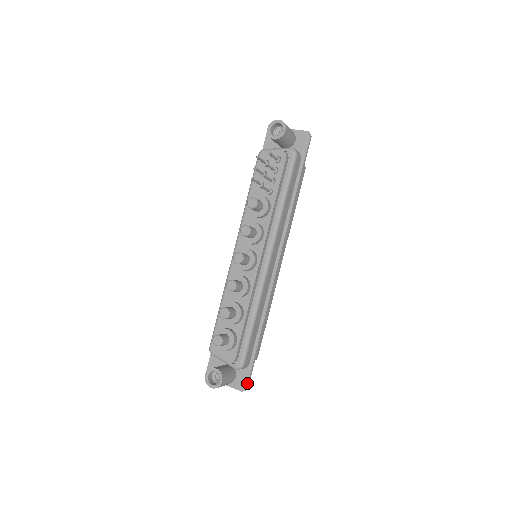
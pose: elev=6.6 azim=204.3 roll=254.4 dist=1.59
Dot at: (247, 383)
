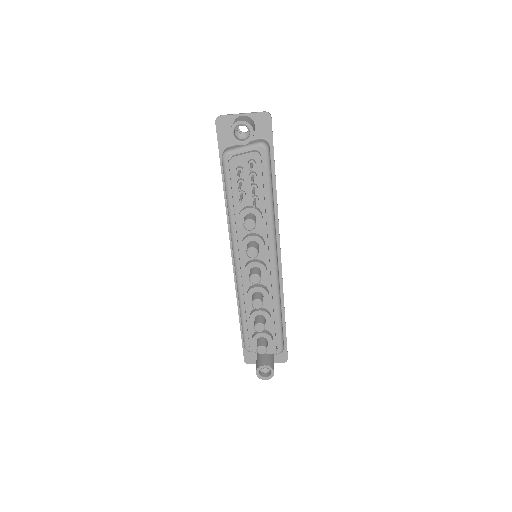
Dot at: (287, 355)
